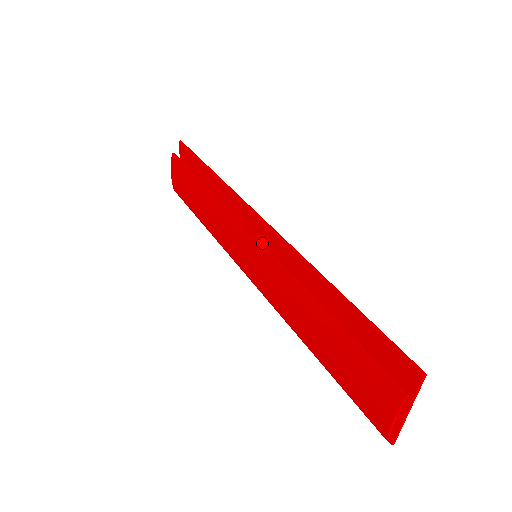
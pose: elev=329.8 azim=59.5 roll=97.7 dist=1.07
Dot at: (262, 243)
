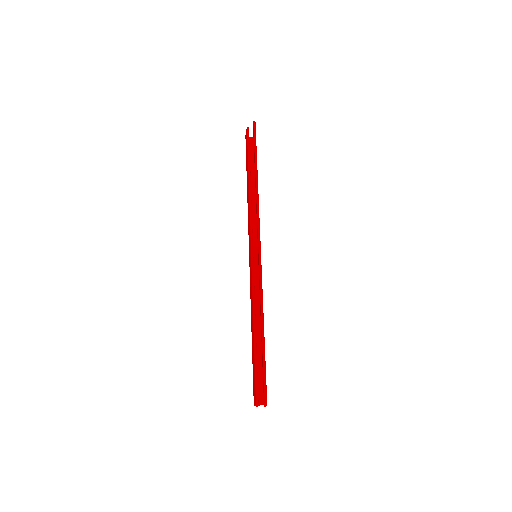
Dot at: occluded
